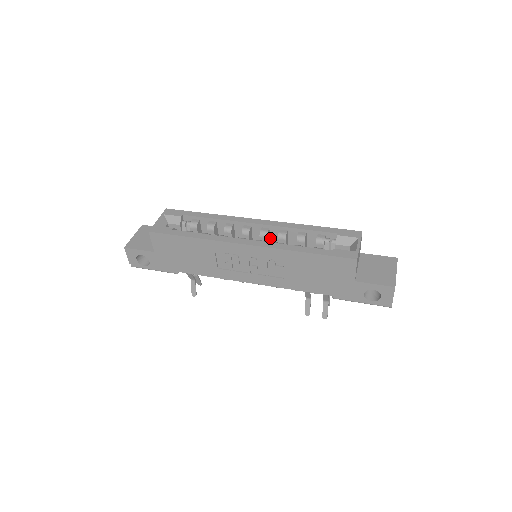
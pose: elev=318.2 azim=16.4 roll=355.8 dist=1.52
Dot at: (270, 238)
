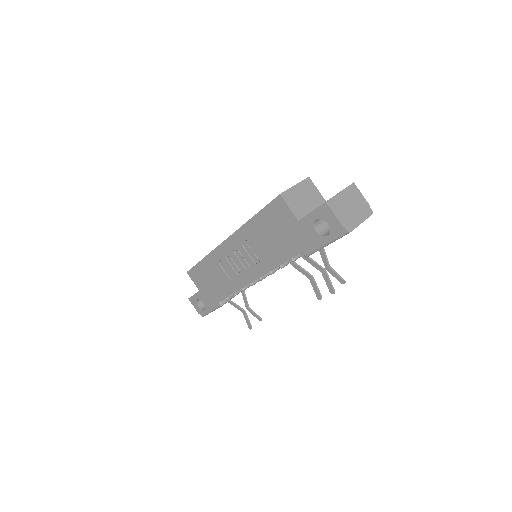
Dot at: occluded
